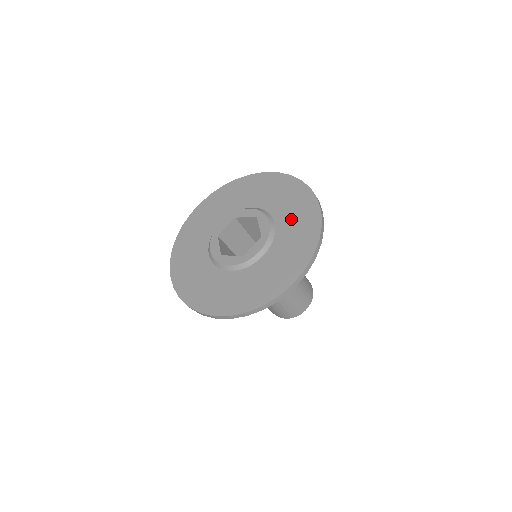
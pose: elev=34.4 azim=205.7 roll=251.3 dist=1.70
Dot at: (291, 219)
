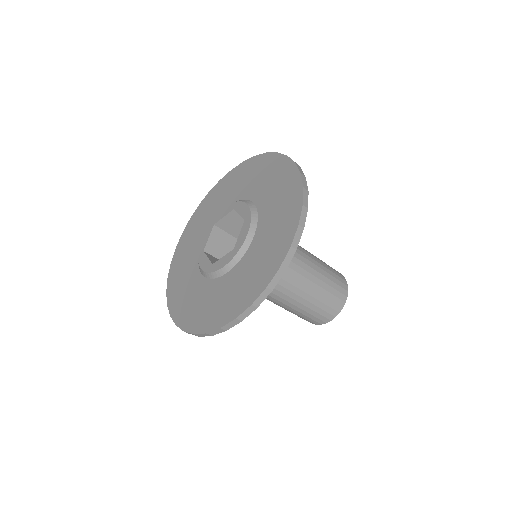
Dot at: (265, 241)
